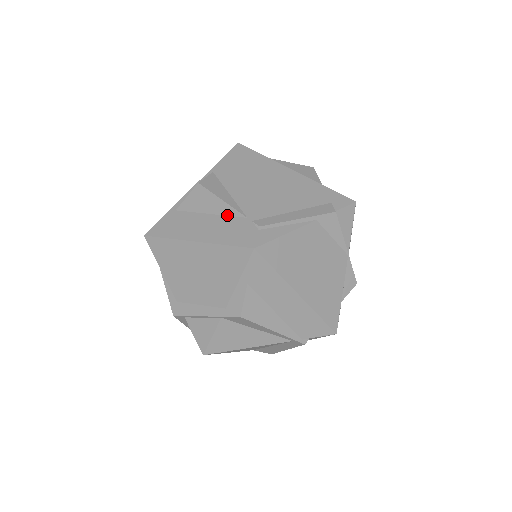
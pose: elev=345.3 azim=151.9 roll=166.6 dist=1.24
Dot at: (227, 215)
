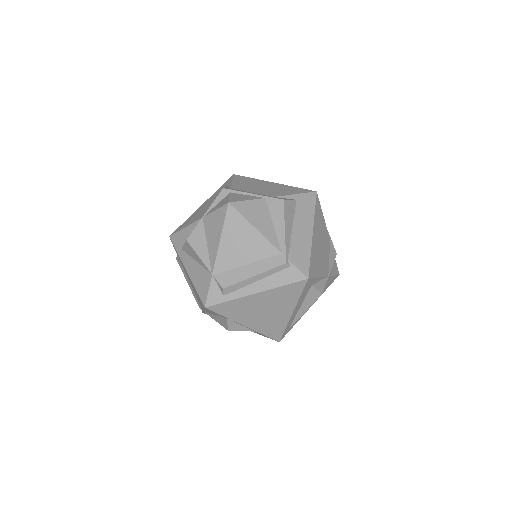
Dot at: occluded
